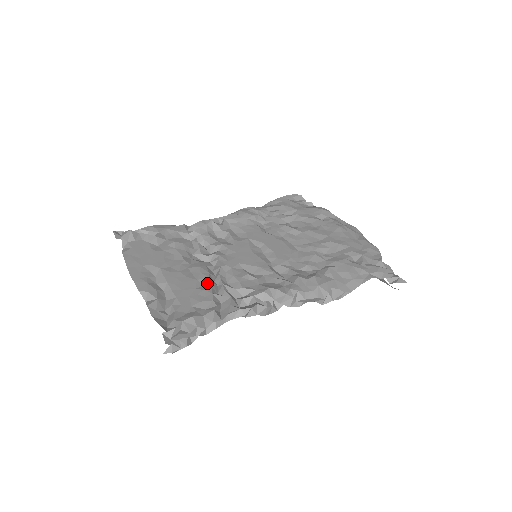
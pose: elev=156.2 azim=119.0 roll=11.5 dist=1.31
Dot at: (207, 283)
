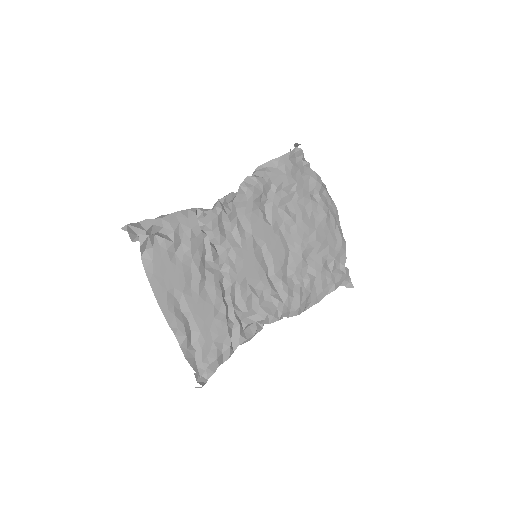
Dot at: (222, 309)
